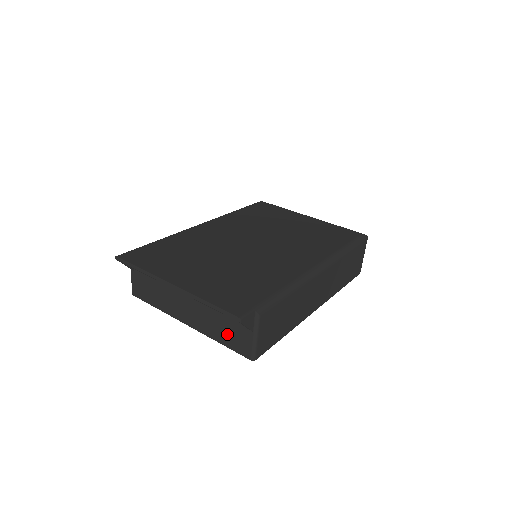
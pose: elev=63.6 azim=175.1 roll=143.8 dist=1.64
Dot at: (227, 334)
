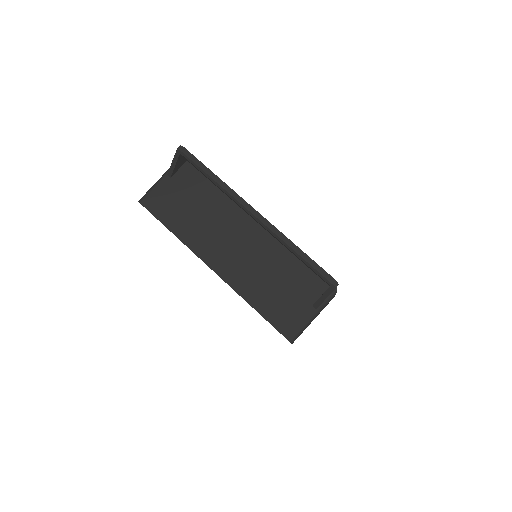
Dot at: (274, 300)
